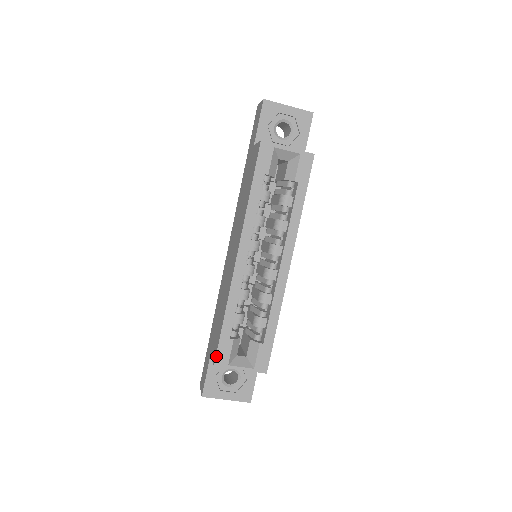
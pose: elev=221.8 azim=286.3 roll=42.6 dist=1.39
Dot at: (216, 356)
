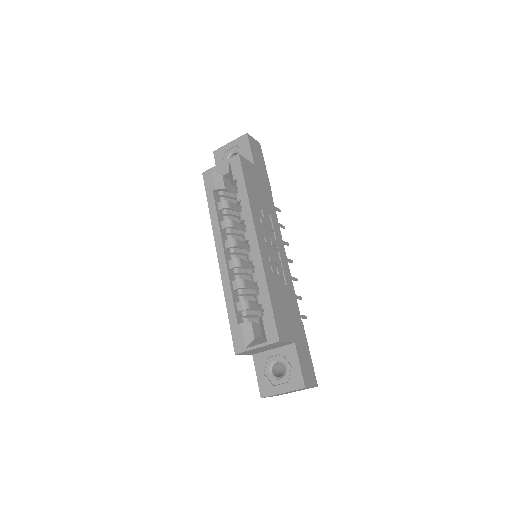
Dot at: (233, 345)
